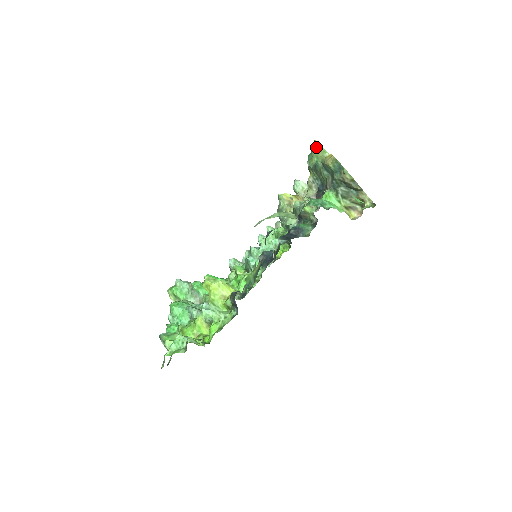
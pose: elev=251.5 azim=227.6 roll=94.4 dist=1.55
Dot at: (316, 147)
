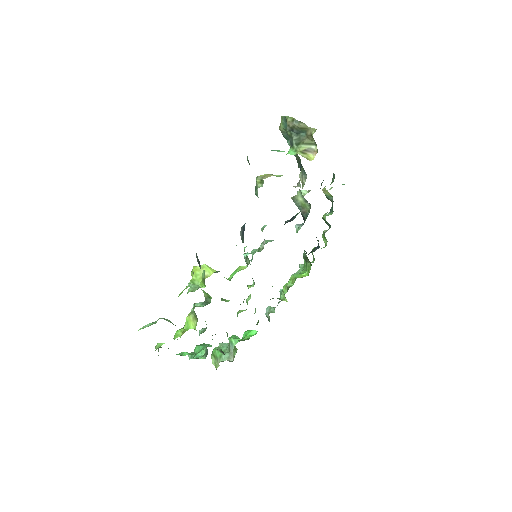
Dot at: occluded
